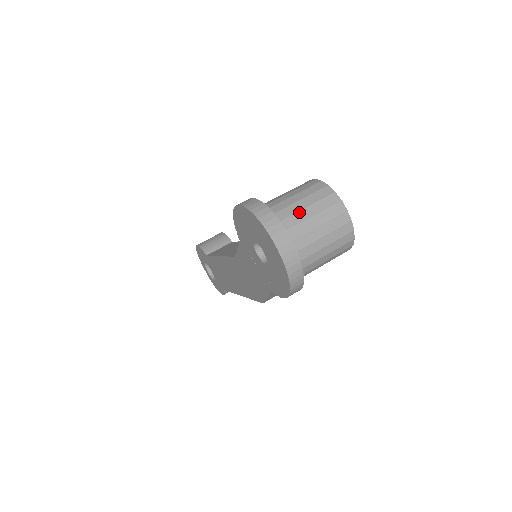
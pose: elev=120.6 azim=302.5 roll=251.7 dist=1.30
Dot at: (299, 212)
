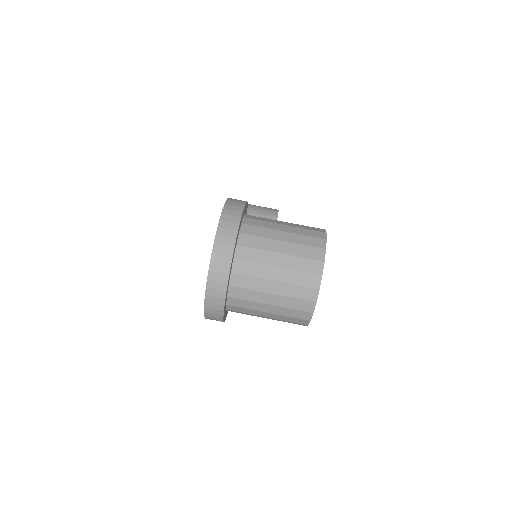
Dot at: (269, 252)
